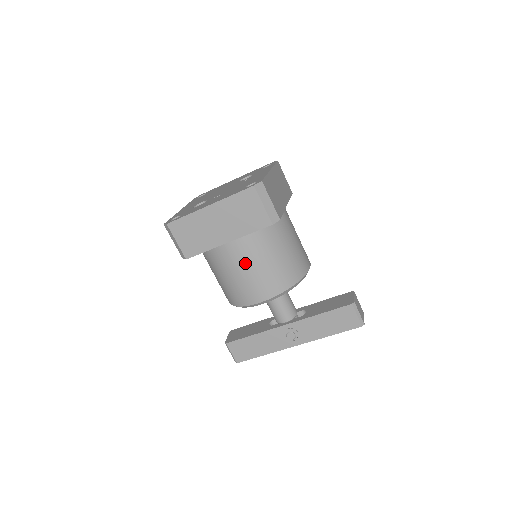
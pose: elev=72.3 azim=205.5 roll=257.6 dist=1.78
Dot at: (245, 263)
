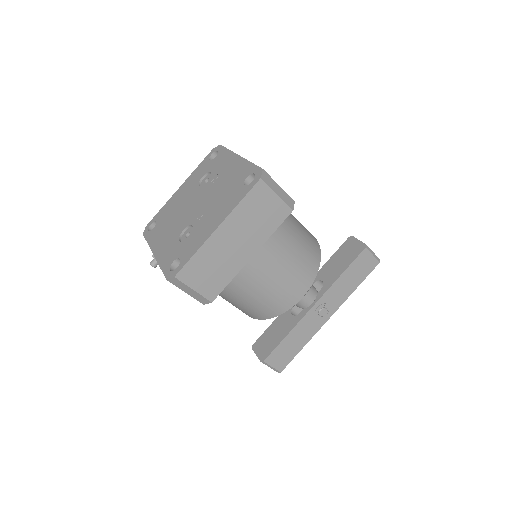
Dot at: (274, 268)
